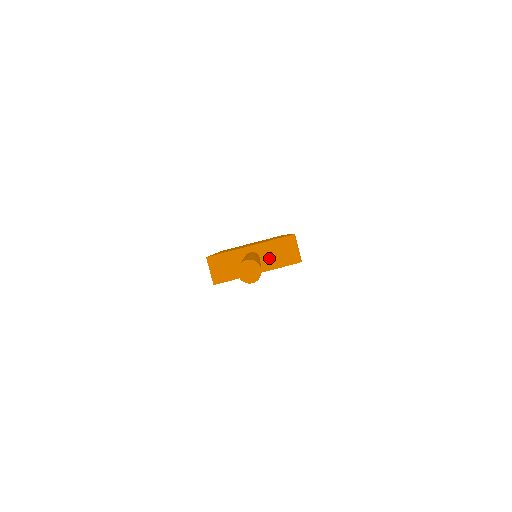
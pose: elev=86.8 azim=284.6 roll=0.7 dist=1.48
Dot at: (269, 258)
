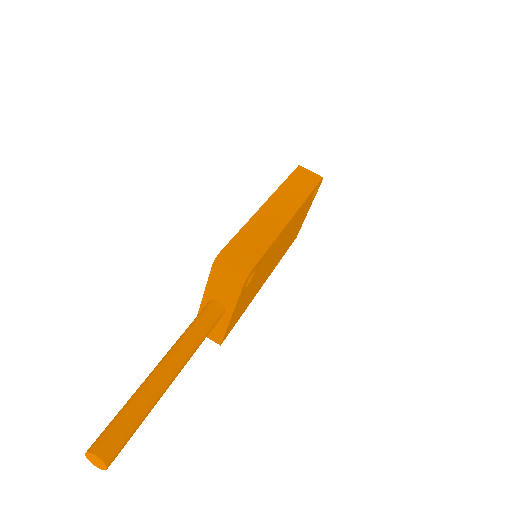
Dot at: (224, 296)
